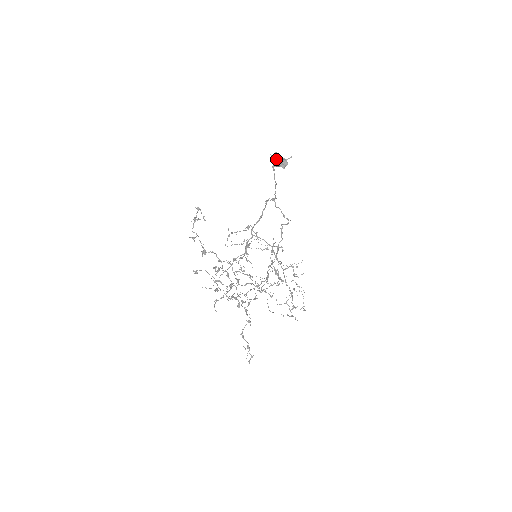
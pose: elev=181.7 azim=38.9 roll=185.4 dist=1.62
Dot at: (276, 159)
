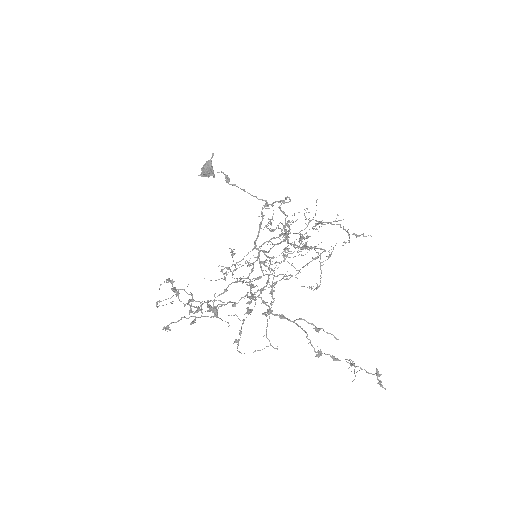
Dot at: (202, 172)
